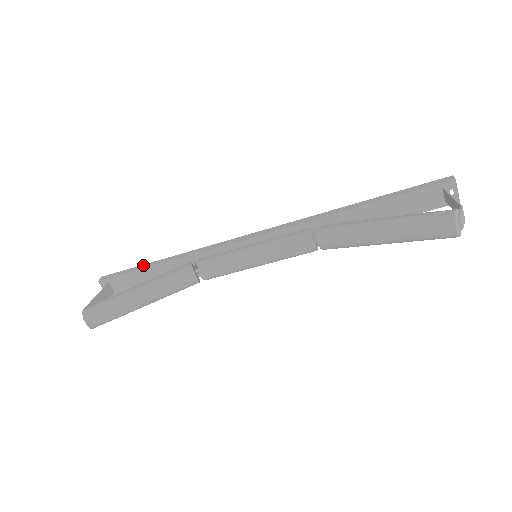
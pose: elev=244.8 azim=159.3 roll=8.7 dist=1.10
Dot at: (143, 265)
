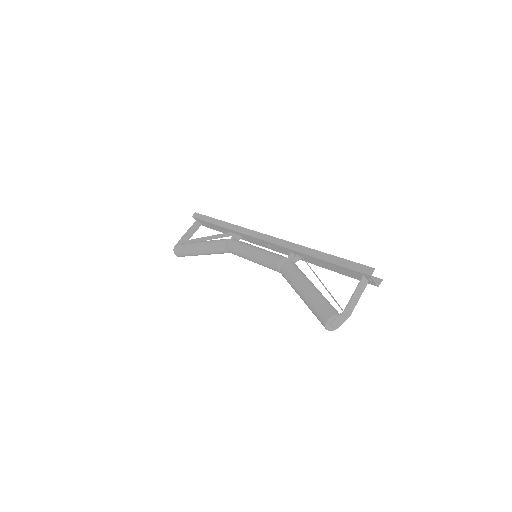
Dot at: (212, 219)
